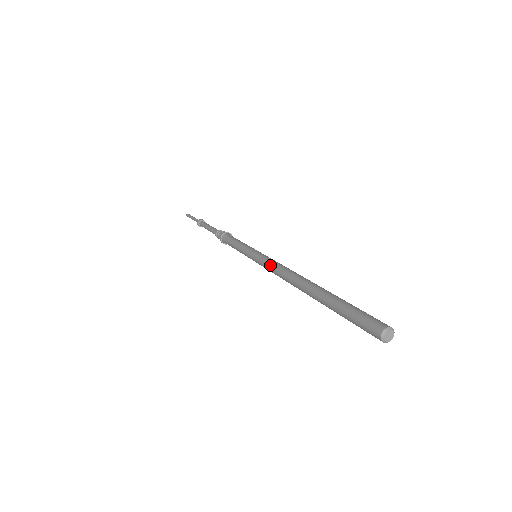
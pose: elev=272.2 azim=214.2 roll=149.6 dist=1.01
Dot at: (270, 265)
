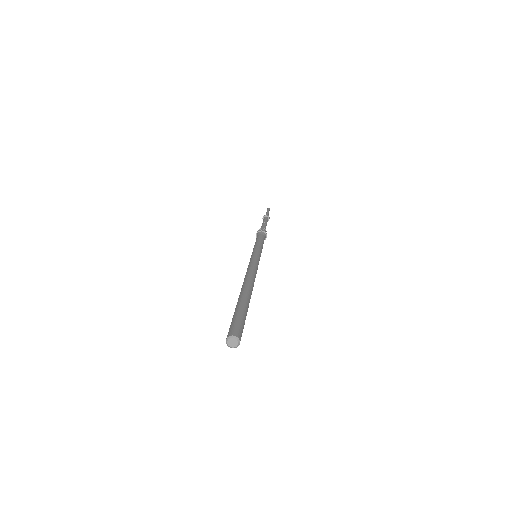
Dot at: occluded
